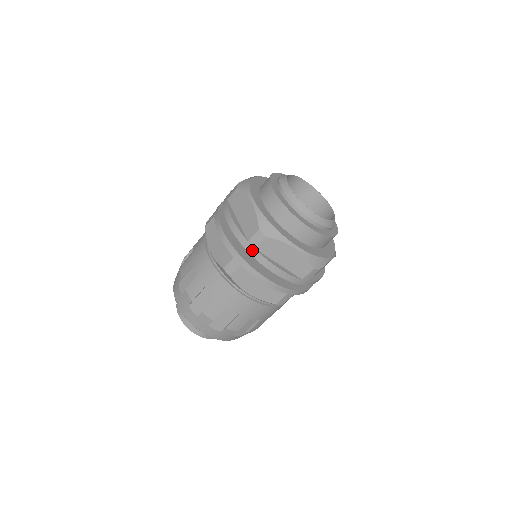
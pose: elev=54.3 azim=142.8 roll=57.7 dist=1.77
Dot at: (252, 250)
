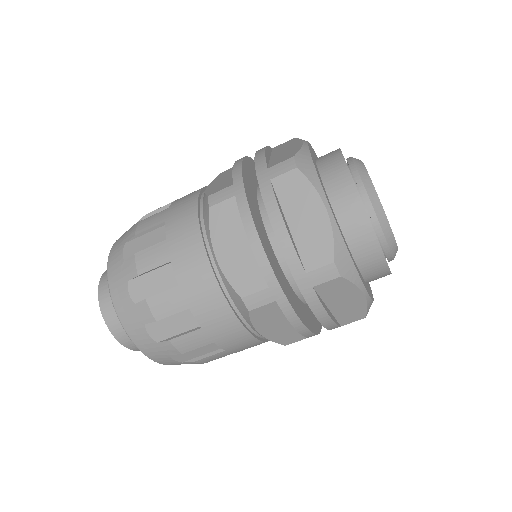
Dot at: (265, 180)
